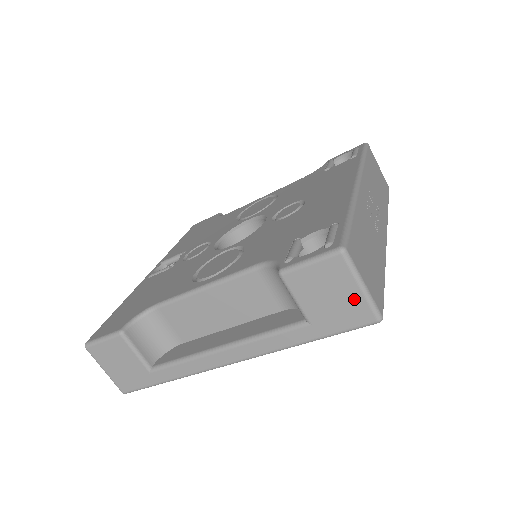
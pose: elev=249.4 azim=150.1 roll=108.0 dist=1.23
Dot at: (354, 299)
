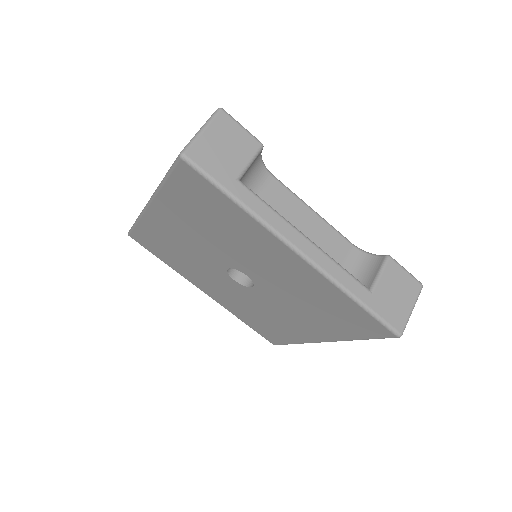
Dot at: (404, 310)
